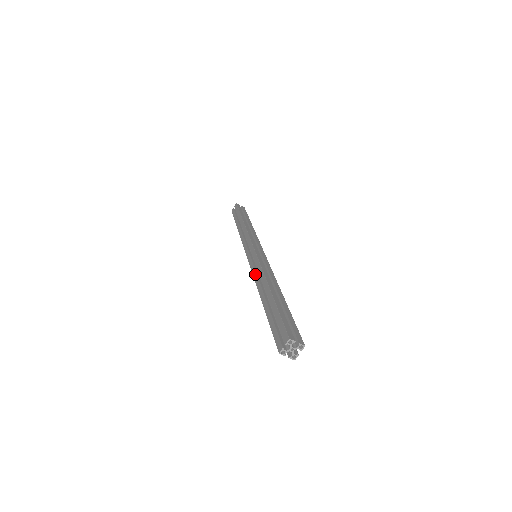
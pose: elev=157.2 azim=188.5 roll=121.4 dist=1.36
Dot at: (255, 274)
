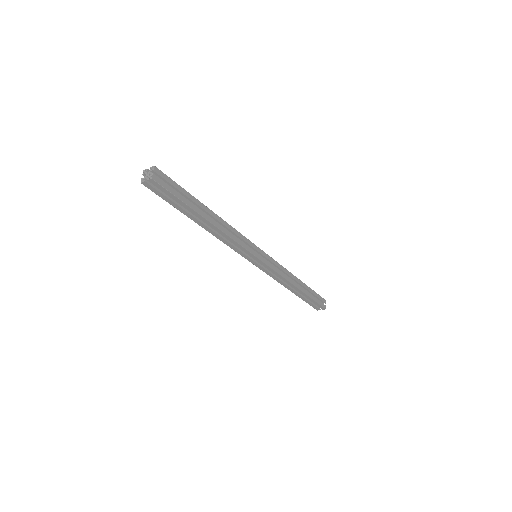
Dot at: occluded
